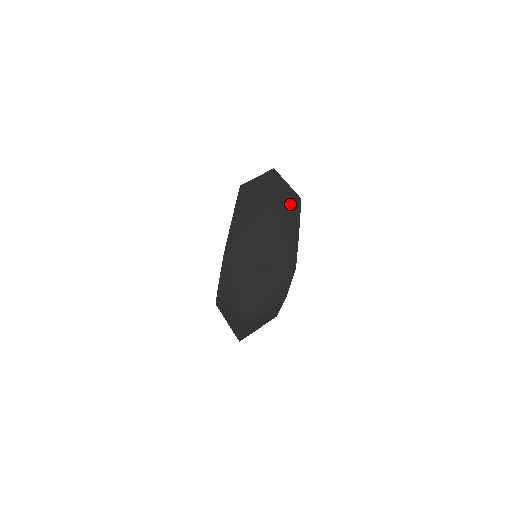
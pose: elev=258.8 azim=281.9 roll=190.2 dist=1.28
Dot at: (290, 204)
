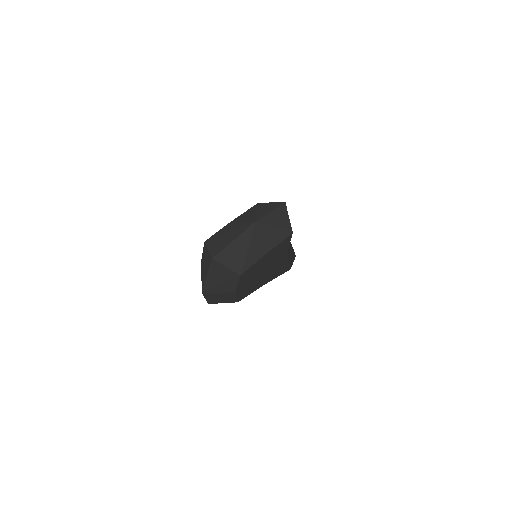
Dot at: (273, 232)
